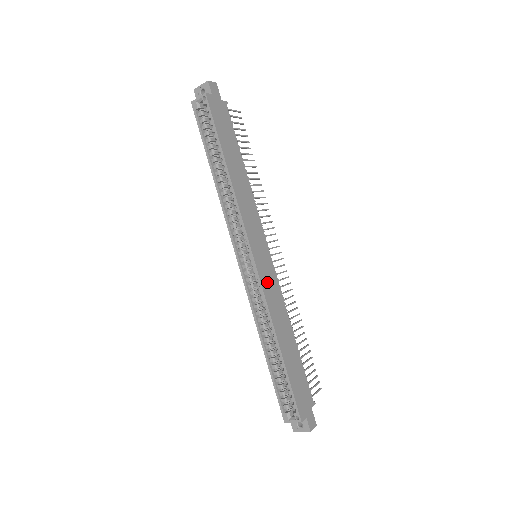
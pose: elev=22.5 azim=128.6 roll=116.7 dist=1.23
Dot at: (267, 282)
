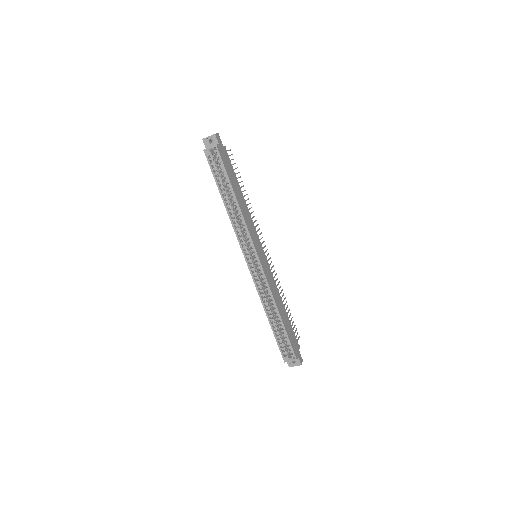
Dot at: (267, 274)
